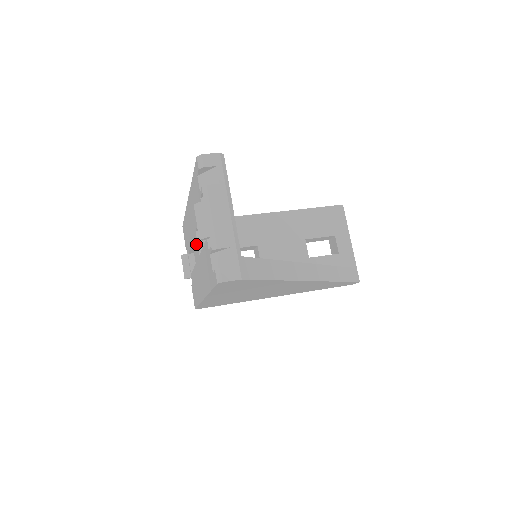
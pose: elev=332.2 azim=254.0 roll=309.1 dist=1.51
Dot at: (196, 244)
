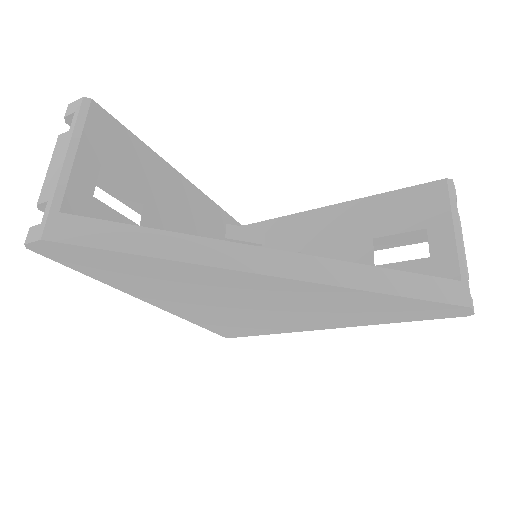
Dot at: occluded
